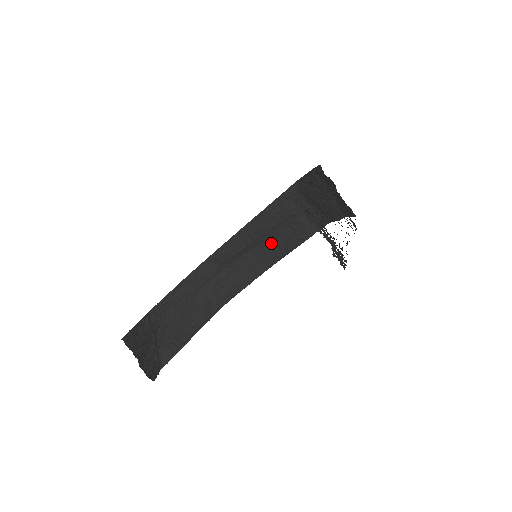
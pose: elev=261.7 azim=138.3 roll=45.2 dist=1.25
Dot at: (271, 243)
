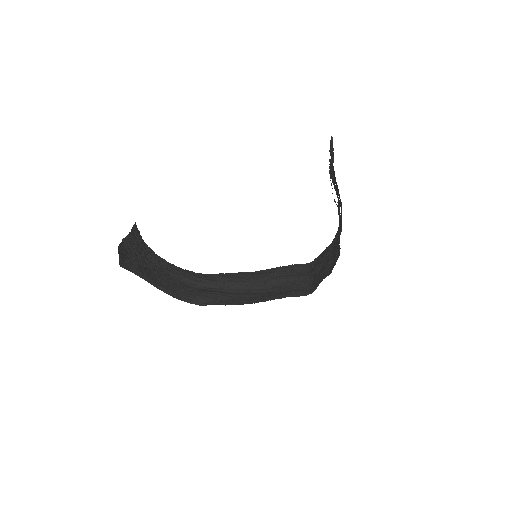
Dot at: (262, 293)
